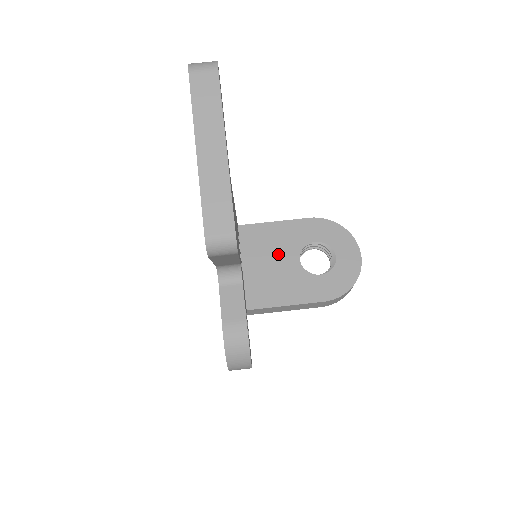
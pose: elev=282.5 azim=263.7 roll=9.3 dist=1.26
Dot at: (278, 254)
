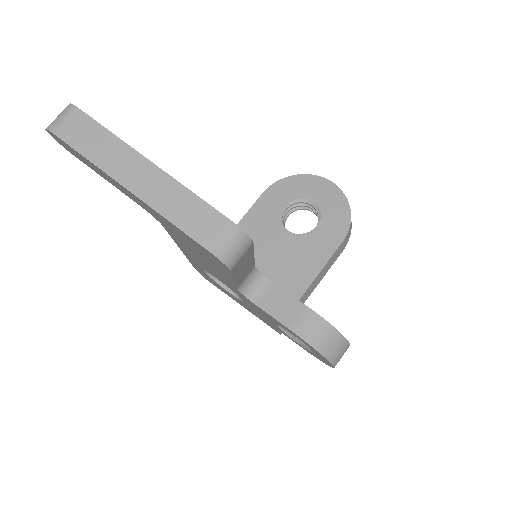
Dot at: (268, 244)
